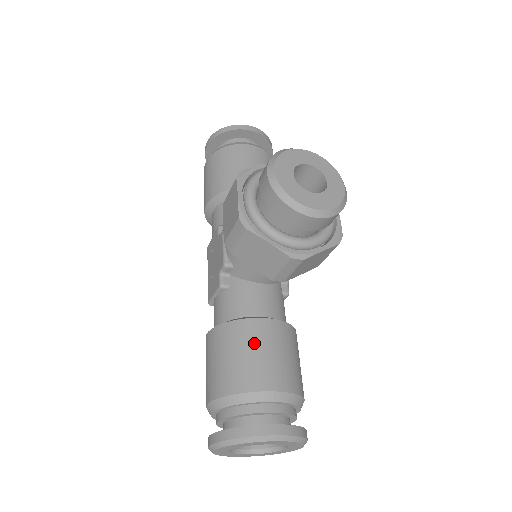
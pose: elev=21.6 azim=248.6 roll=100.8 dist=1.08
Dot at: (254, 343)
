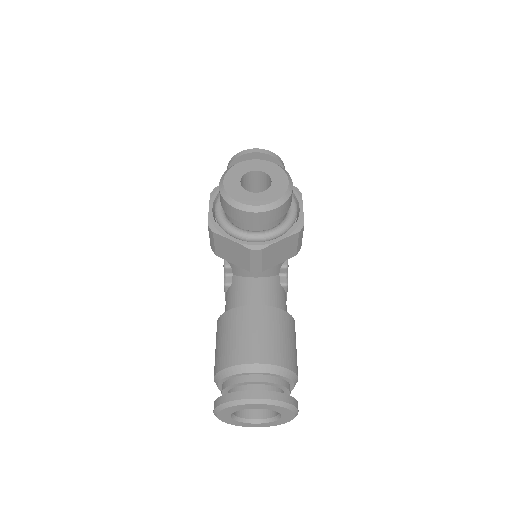
Dot at: (242, 326)
